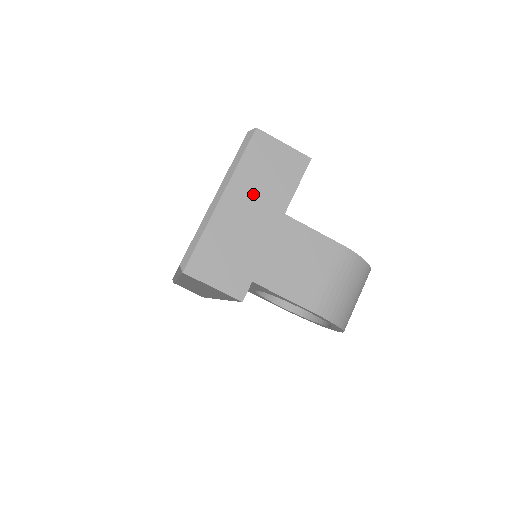
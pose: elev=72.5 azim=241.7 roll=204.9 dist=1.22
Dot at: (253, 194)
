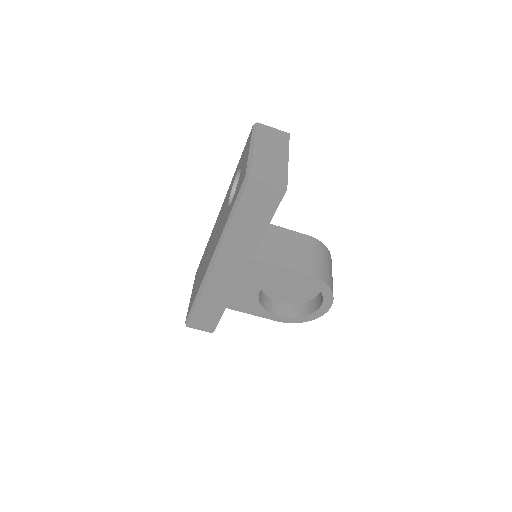
Dot at: (269, 146)
